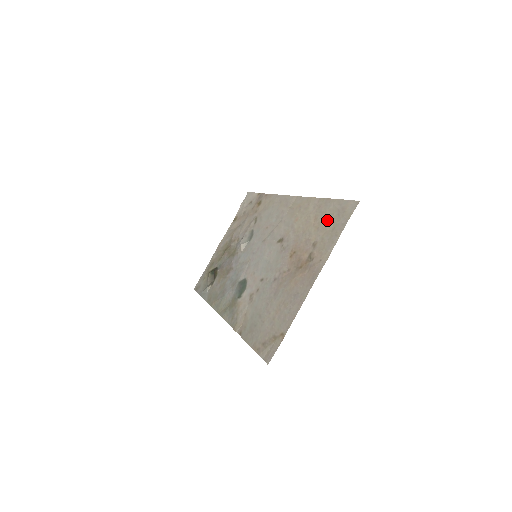
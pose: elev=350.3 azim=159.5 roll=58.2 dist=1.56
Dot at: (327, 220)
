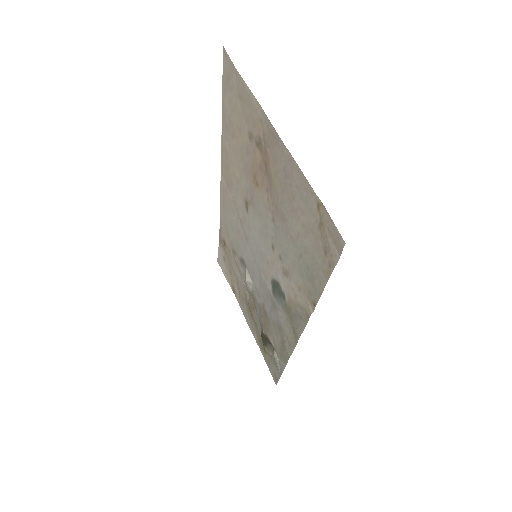
Dot at: (234, 111)
